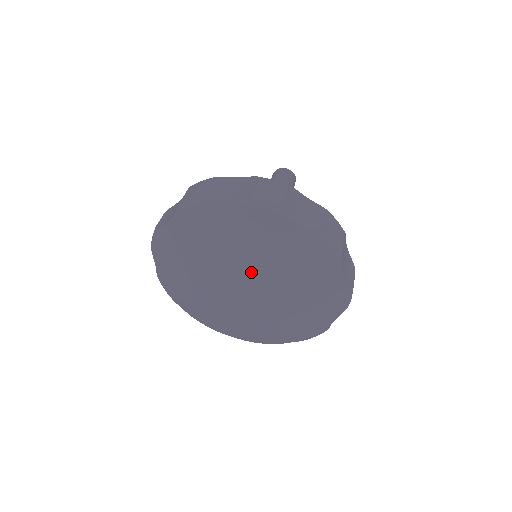
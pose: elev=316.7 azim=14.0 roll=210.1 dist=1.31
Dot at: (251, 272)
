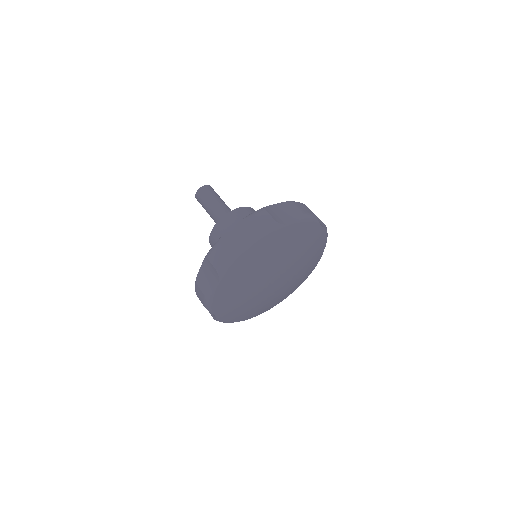
Dot at: (290, 265)
